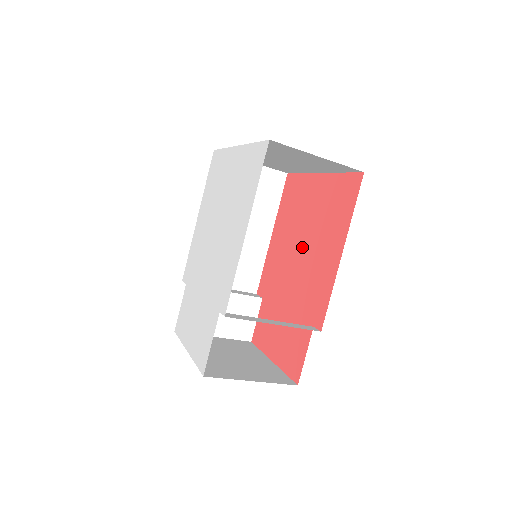
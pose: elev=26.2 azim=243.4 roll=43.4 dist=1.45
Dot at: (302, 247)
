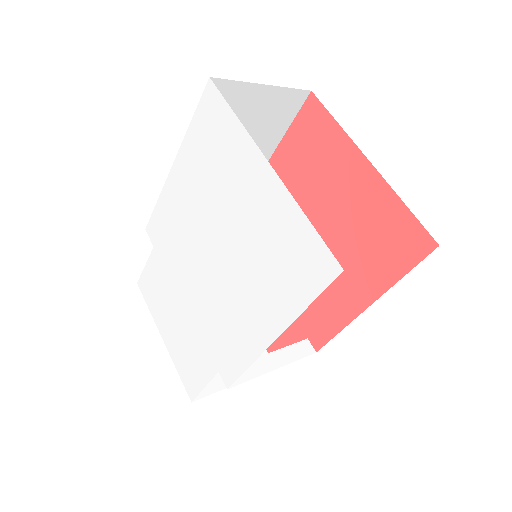
Dot at: occluded
